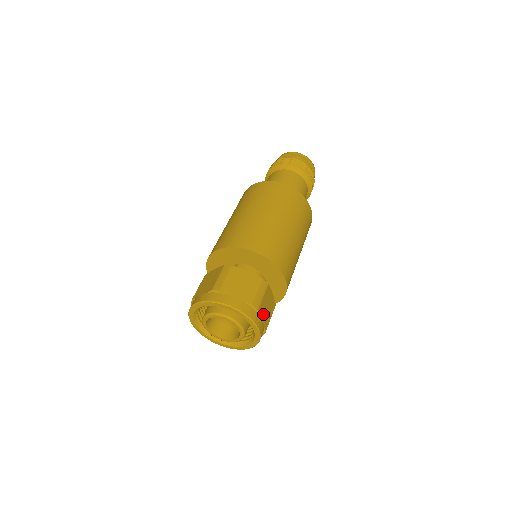
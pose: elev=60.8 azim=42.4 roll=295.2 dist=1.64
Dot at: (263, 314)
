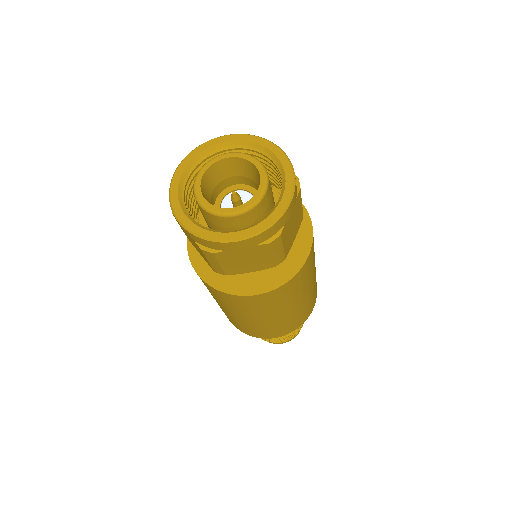
Dot at: (293, 213)
